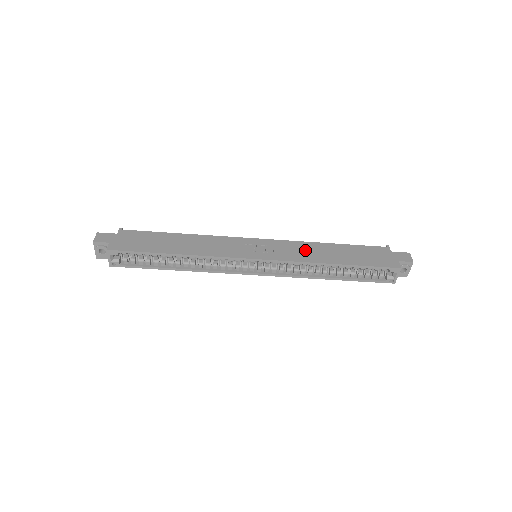
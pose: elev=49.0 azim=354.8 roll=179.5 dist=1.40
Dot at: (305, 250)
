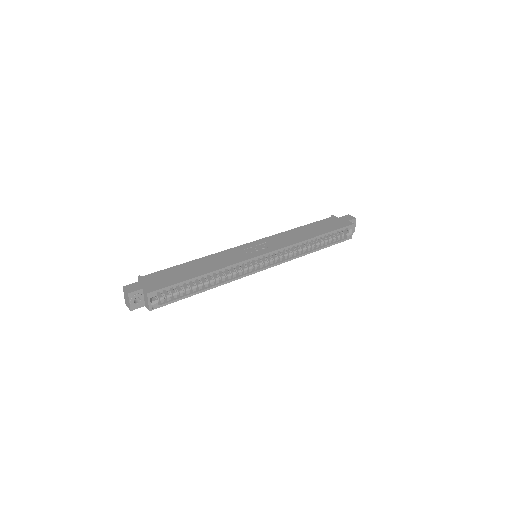
Dot at: (289, 237)
